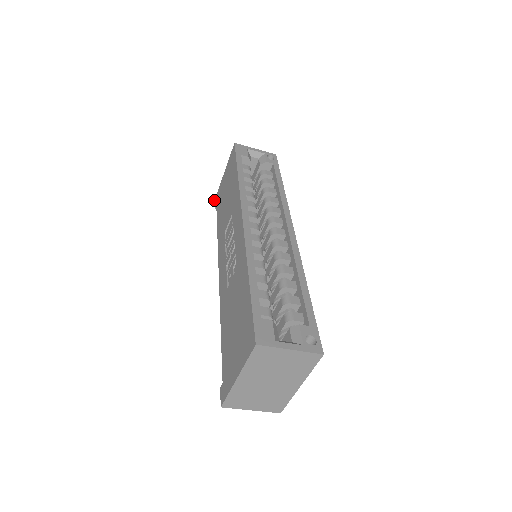
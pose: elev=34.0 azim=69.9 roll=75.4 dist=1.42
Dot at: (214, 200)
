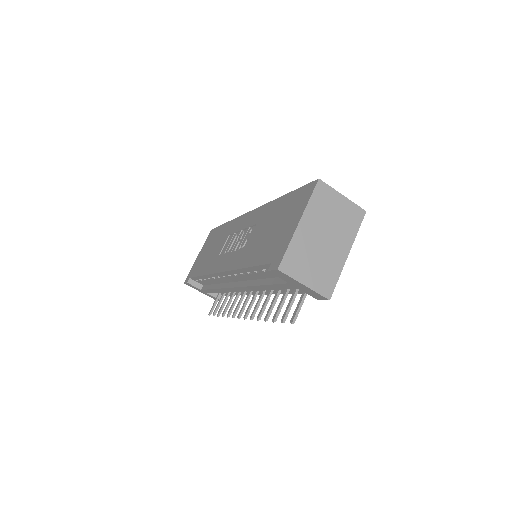
Dot at: occluded
